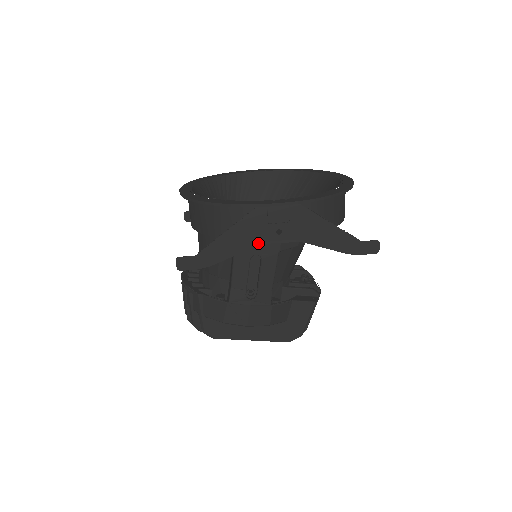
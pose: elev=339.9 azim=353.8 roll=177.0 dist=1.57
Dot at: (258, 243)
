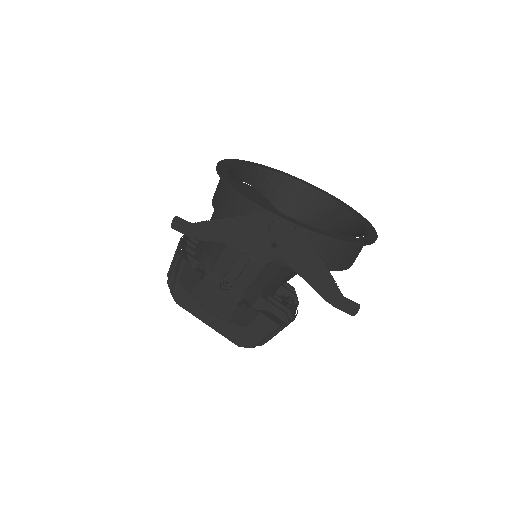
Dot at: (251, 244)
